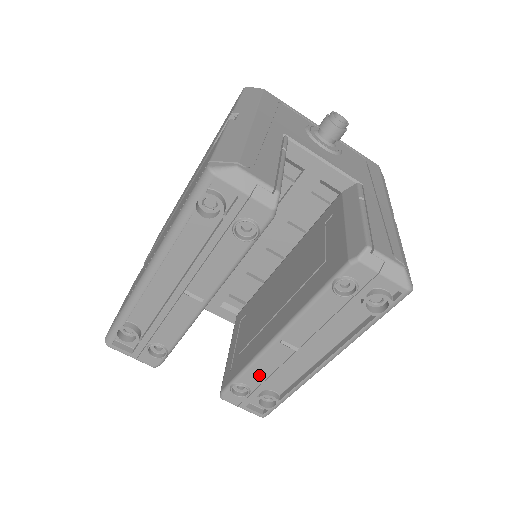
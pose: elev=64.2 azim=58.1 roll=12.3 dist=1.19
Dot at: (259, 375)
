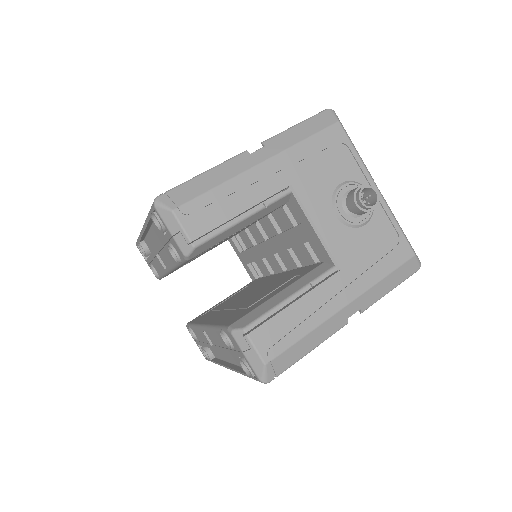
Dot at: (199, 336)
